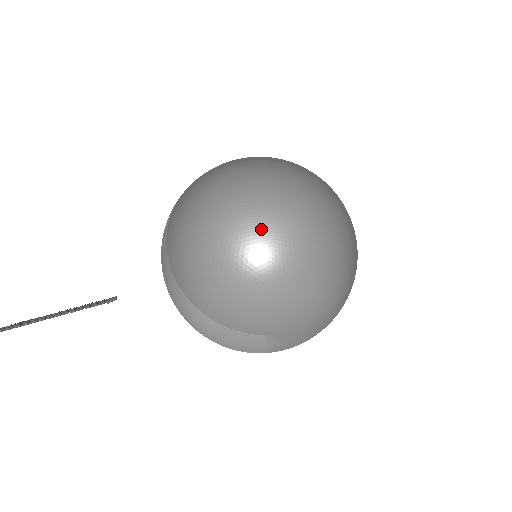
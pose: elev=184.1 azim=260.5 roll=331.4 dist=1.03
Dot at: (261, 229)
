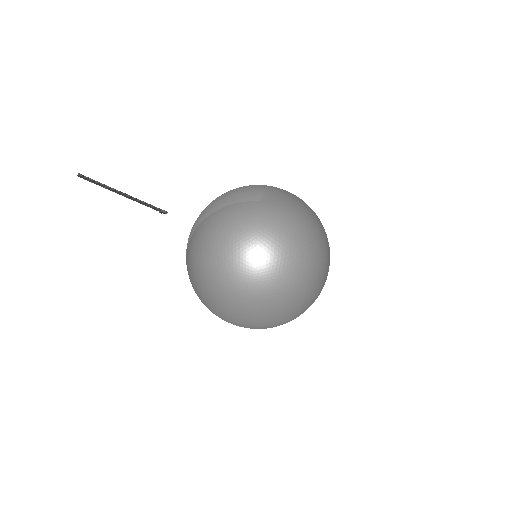
Dot at: (246, 294)
